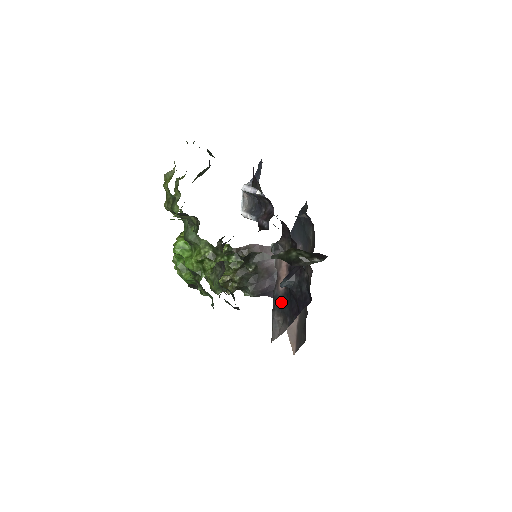
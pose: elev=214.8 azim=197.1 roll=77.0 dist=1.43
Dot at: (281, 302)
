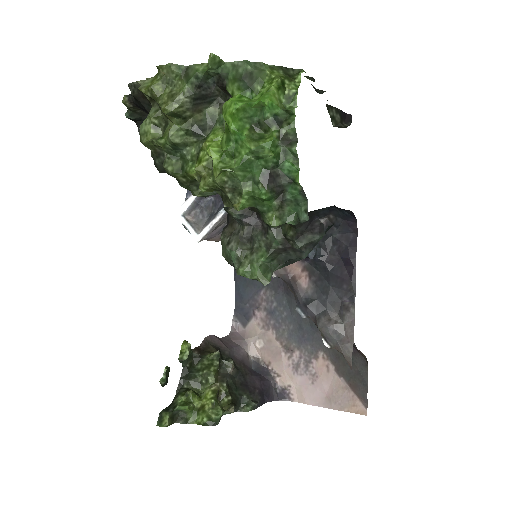
Dot at: (319, 298)
